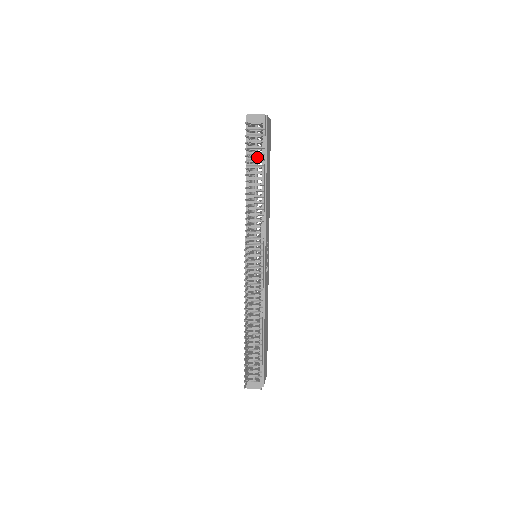
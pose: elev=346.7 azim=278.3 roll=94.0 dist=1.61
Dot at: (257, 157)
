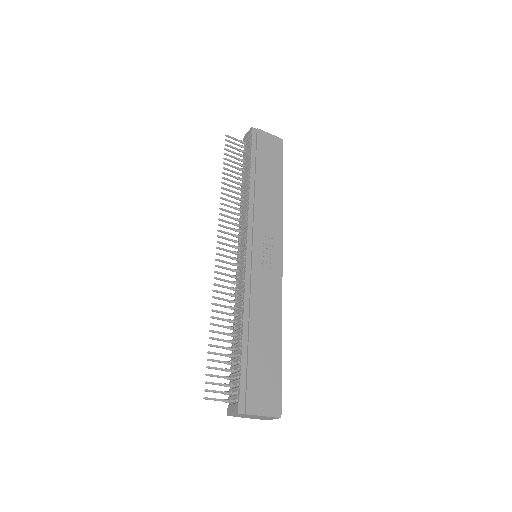
Dot at: occluded
